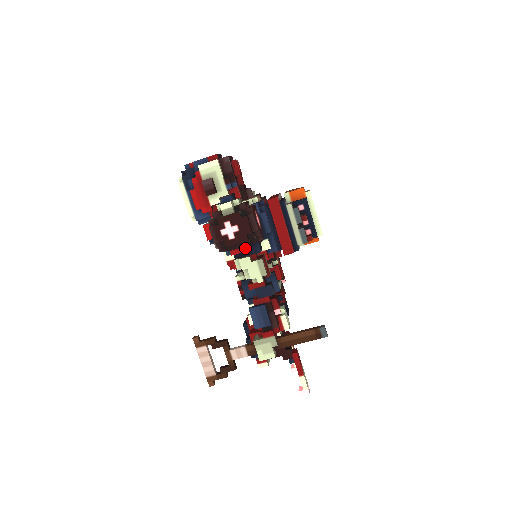
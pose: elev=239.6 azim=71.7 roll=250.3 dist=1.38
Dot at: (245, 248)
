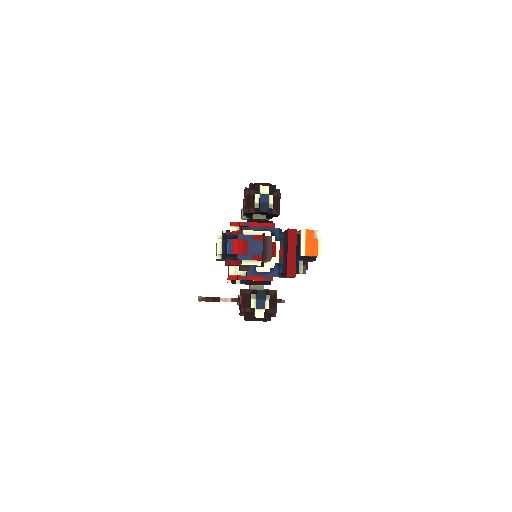
Dot at: occluded
